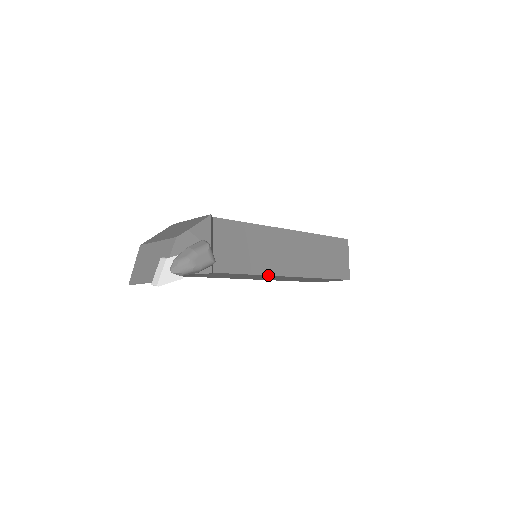
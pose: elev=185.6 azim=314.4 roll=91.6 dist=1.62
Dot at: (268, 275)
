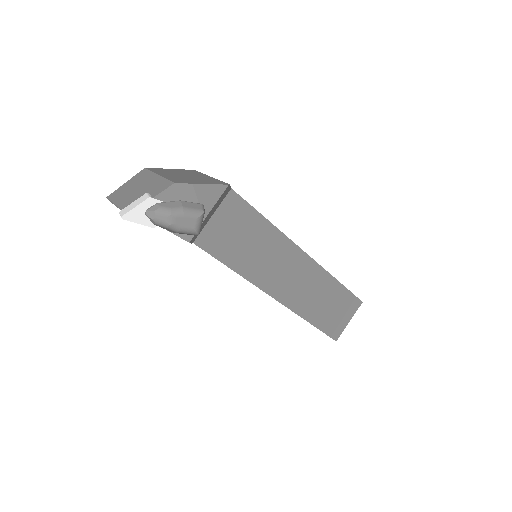
Dot at: (252, 282)
